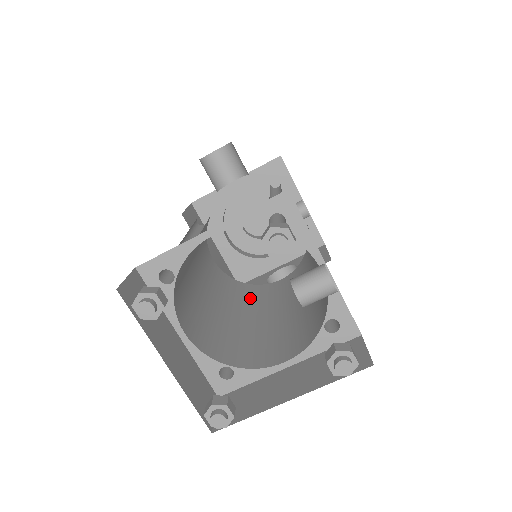
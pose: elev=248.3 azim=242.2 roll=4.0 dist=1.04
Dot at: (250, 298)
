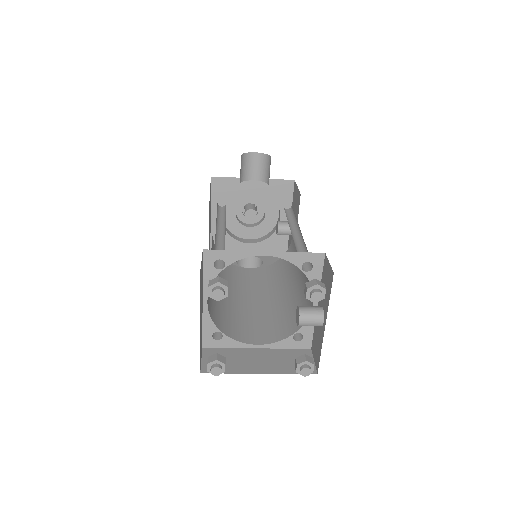
Dot at: (229, 276)
